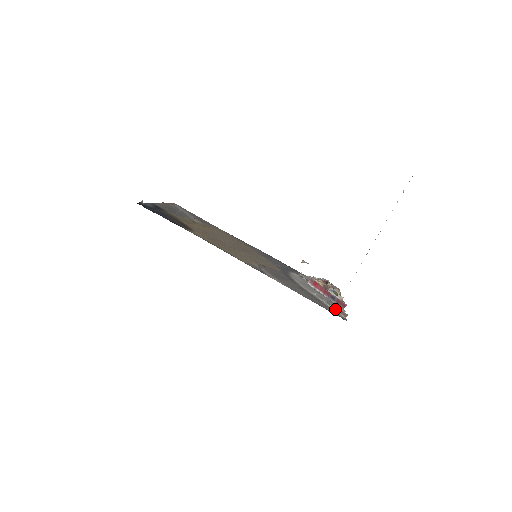
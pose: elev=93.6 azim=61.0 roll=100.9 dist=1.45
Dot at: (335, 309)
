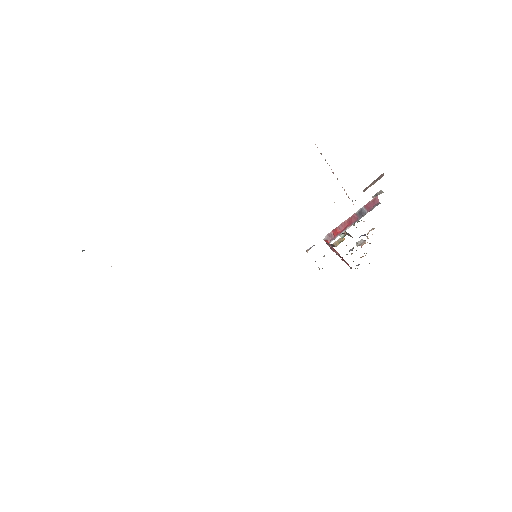
Dot at: occluded
